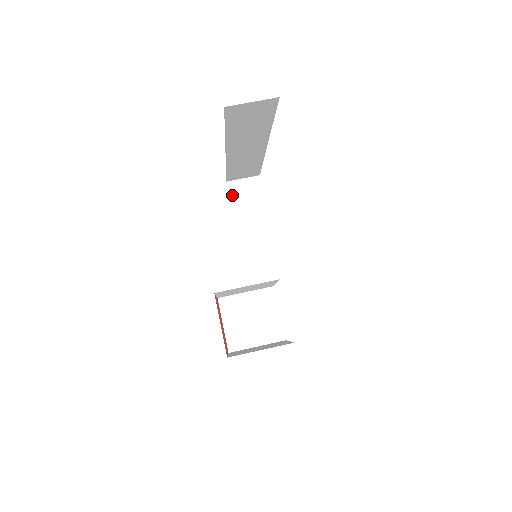
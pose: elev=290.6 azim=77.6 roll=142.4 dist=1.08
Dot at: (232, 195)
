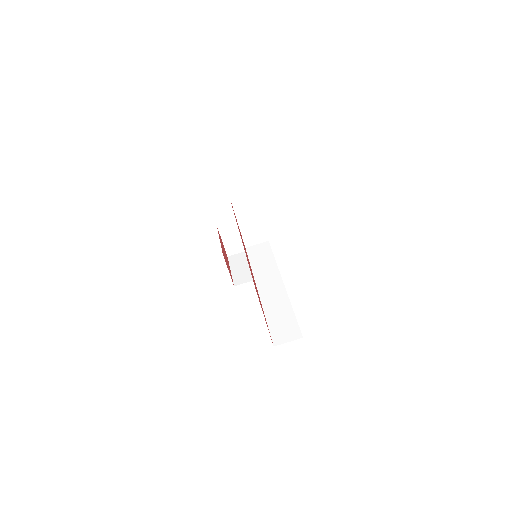
Dot at: (234, 203)
